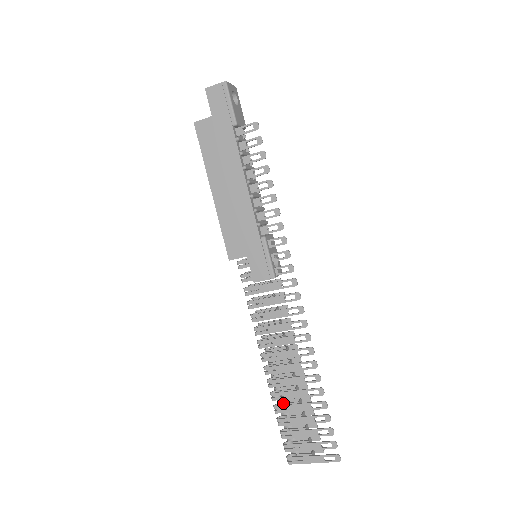
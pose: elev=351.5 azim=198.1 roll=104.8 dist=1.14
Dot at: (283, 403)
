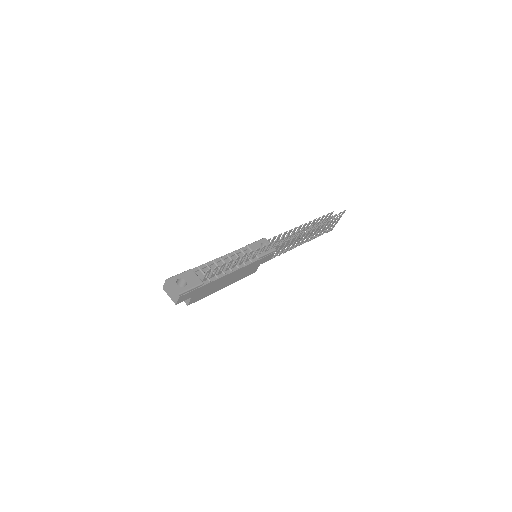
Dot at: occluded
